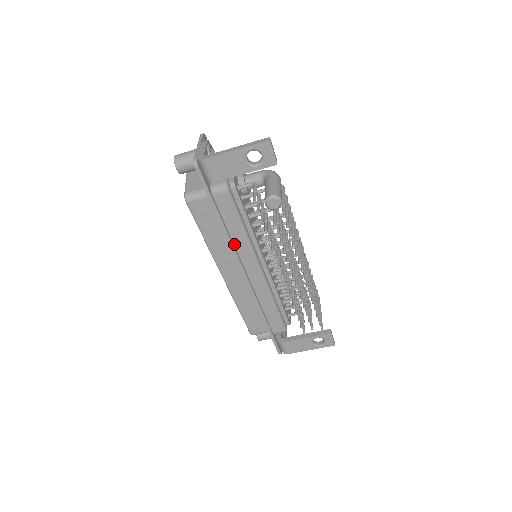
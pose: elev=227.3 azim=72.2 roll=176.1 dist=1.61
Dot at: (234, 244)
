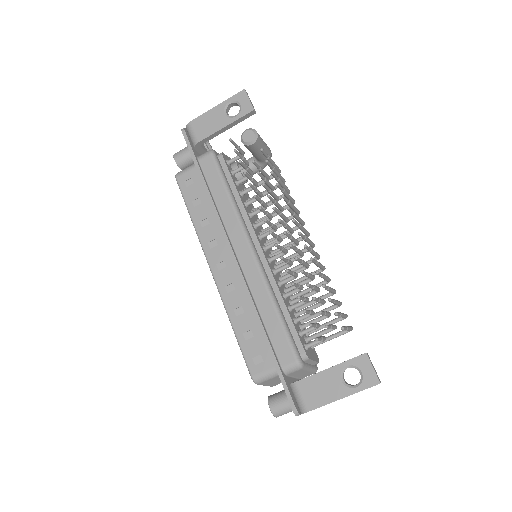
Dot at: (221, 216)
